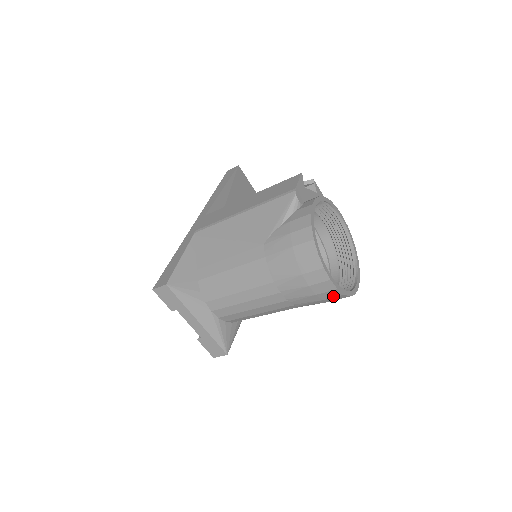
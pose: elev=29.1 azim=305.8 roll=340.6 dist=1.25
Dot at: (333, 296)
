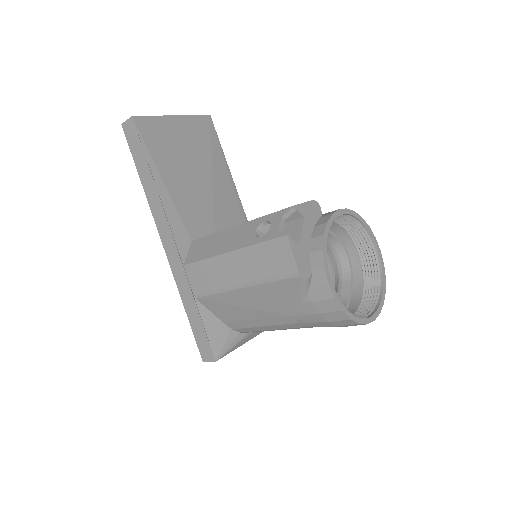
Dot at: occluded
